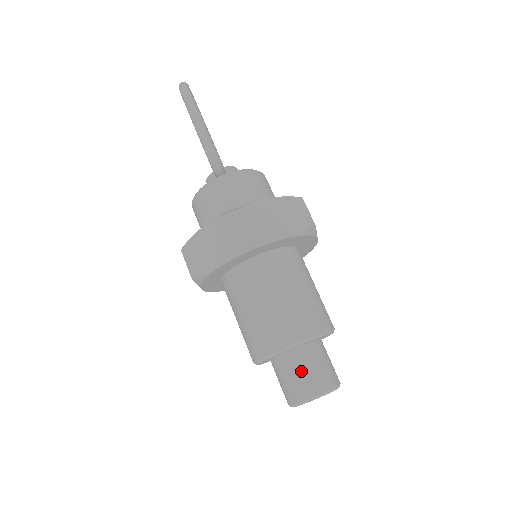
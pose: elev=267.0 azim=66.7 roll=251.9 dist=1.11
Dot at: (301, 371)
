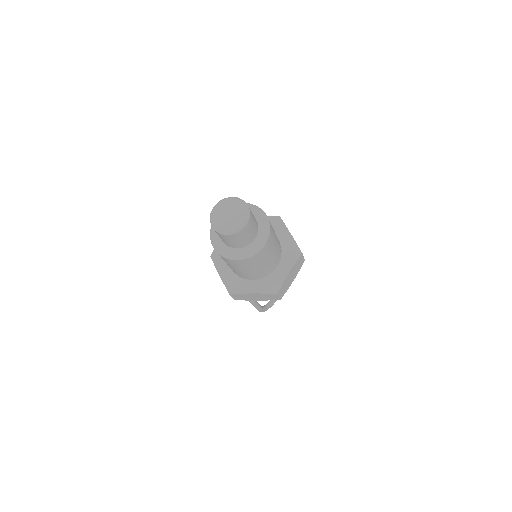
Dot at: occluded
